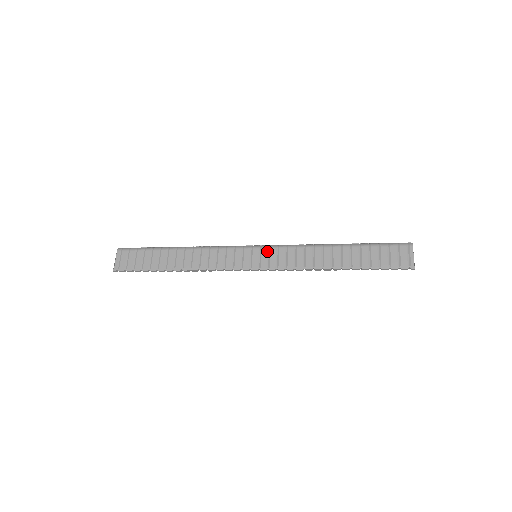
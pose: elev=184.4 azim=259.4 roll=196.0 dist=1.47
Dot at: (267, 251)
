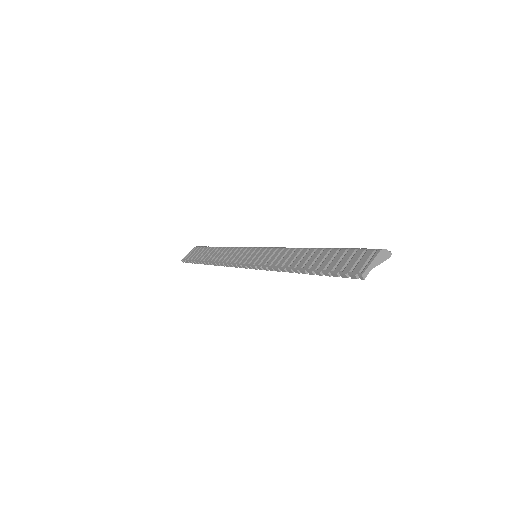
Dot at: (263, 251)
